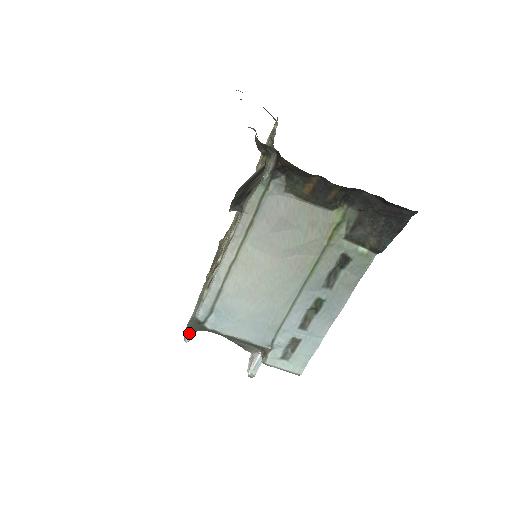
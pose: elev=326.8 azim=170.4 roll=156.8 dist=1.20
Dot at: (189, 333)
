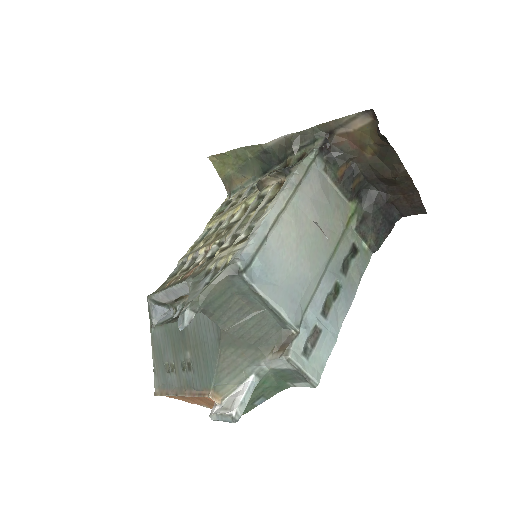
Dot at: (191, 312)
